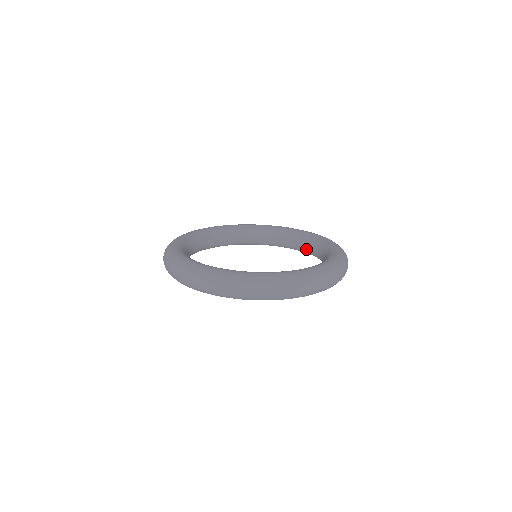
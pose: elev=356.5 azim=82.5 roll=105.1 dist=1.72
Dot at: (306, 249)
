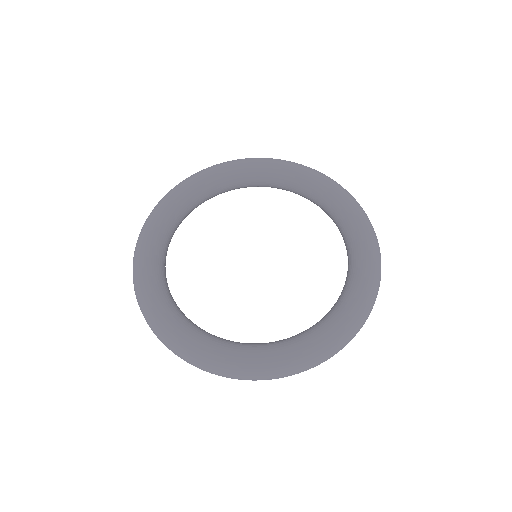
Dot at: occluded
